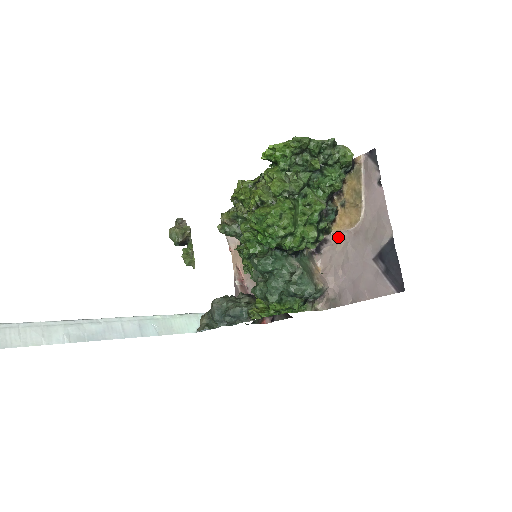
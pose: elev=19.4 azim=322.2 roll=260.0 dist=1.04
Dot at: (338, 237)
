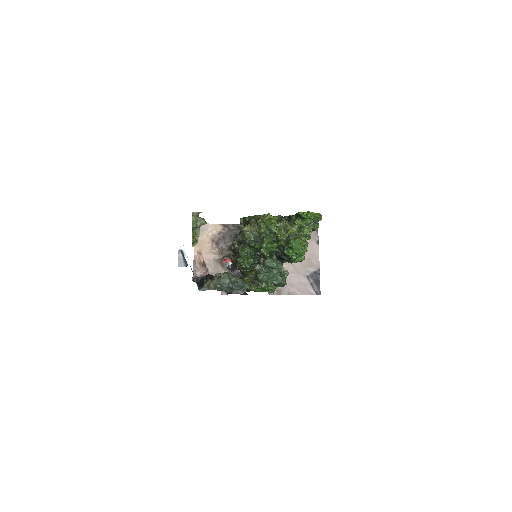
Dot at: occluded
